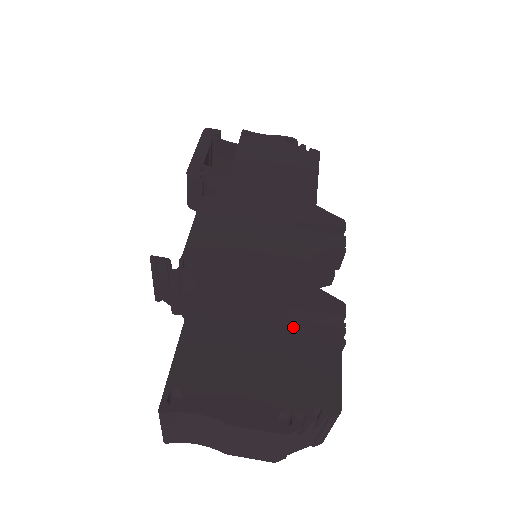
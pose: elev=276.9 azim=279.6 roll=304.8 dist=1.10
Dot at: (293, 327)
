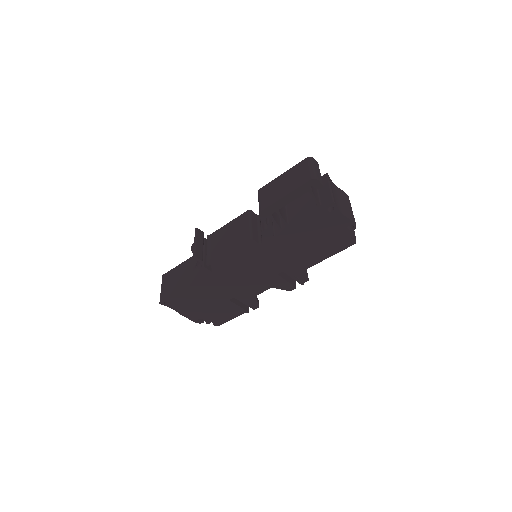
Dot at: (230, 304)
